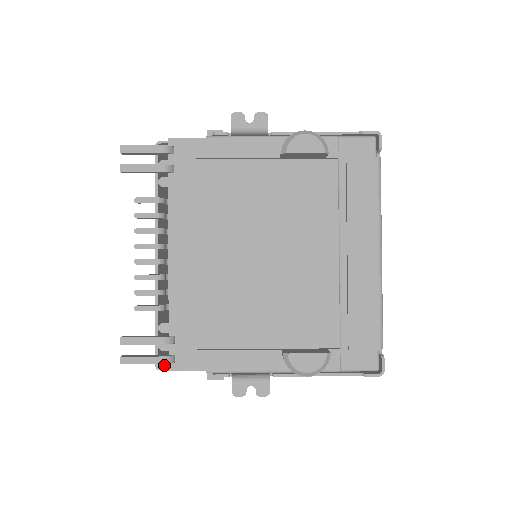
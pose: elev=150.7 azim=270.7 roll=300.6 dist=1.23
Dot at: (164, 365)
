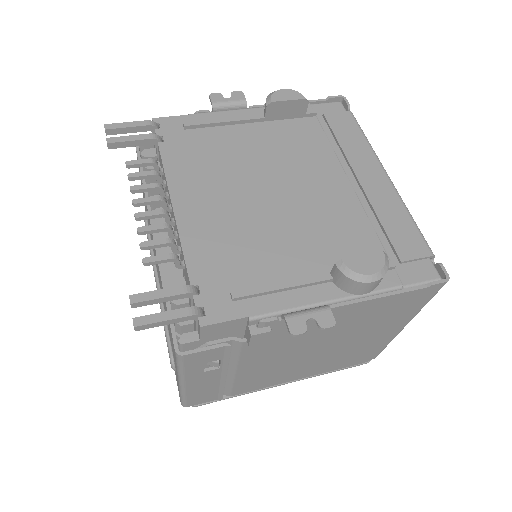
Dot at: (188, 342)
